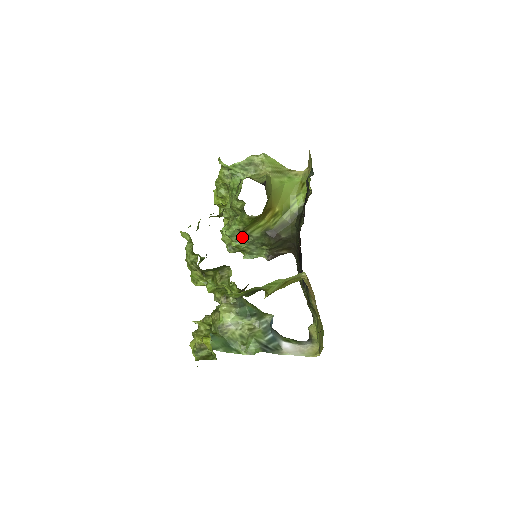
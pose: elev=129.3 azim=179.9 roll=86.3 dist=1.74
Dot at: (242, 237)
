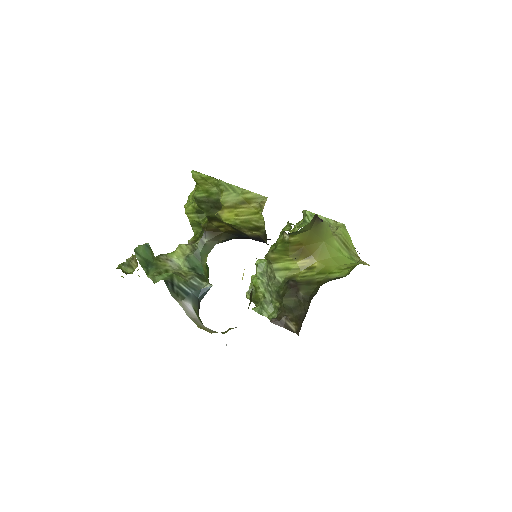
Dot at: (267, 276)
